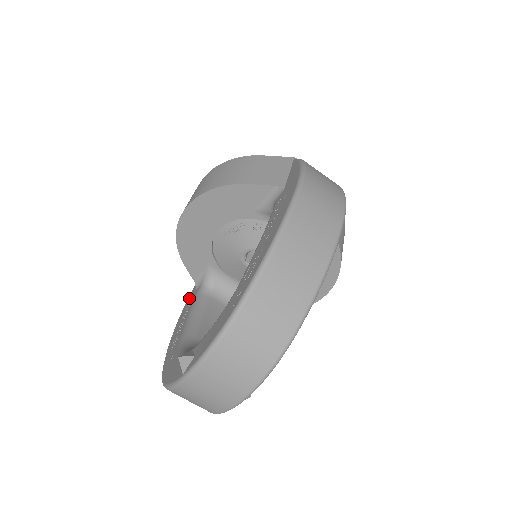
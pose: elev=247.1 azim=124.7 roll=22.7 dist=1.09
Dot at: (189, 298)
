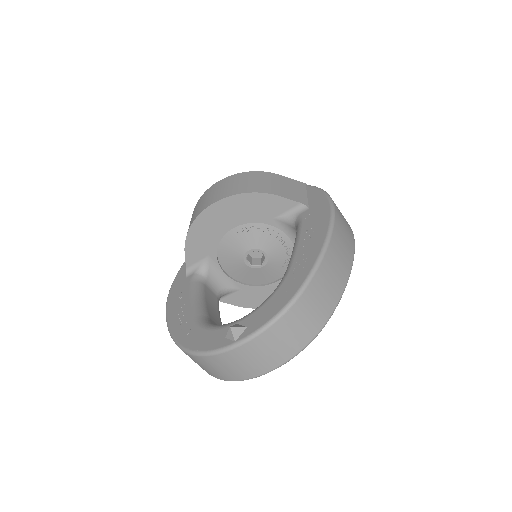
Dot at: (176, 283)
